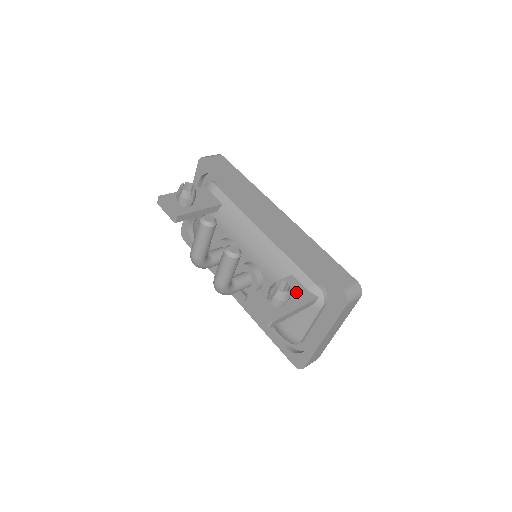
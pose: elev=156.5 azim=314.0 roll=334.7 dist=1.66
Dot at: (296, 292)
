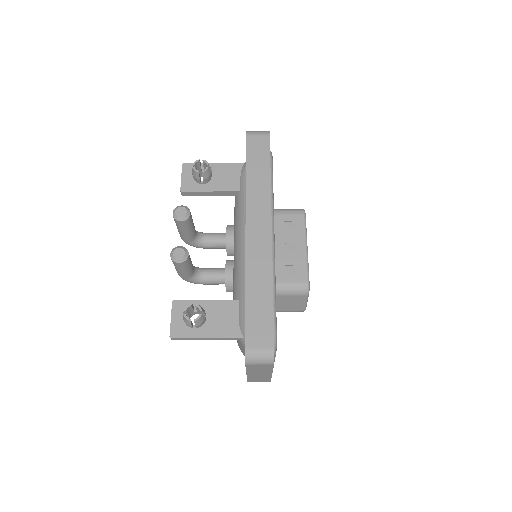
Dot at: (224, 320)
